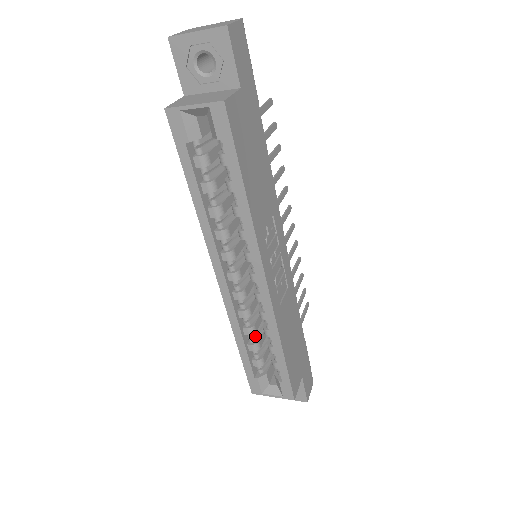
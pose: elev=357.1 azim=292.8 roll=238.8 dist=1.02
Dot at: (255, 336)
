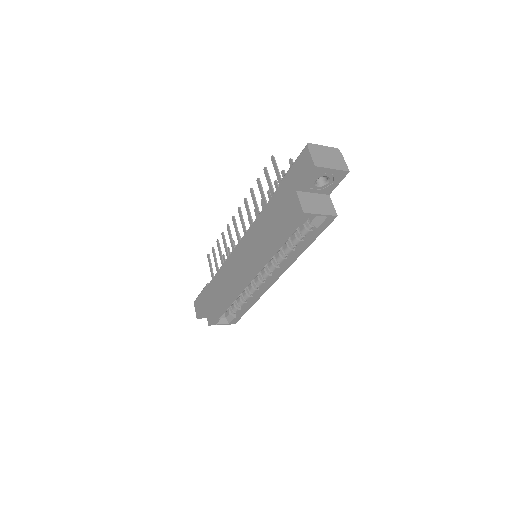
Dot at: occluded
